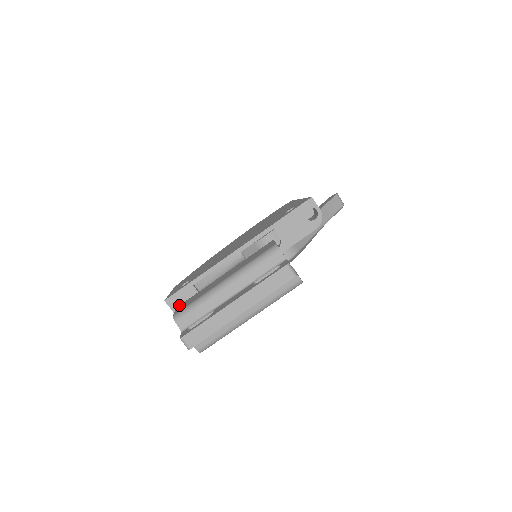
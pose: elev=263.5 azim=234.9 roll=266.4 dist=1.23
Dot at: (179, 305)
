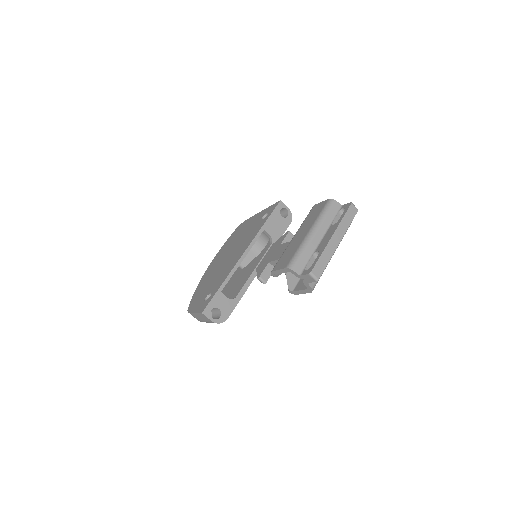
Dot at: (273, 269)
